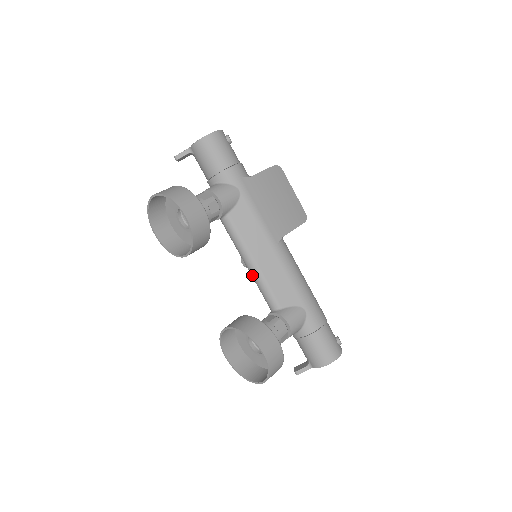
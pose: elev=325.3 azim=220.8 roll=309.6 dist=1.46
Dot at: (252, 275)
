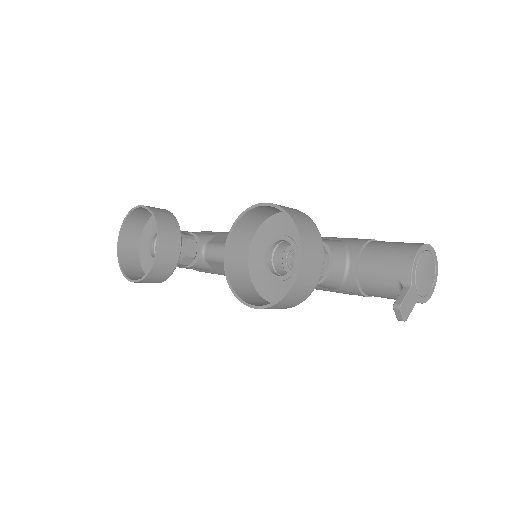
Dot at: occluded
